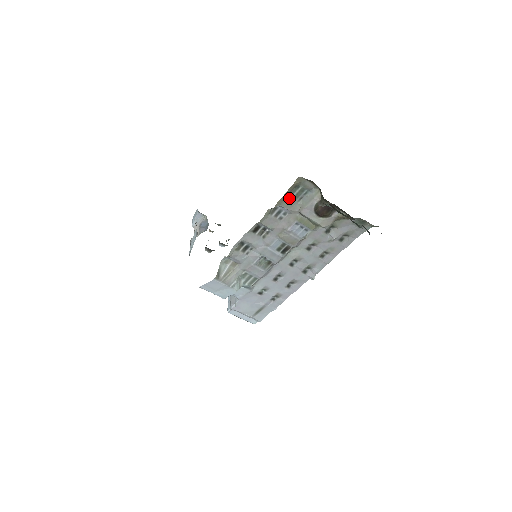
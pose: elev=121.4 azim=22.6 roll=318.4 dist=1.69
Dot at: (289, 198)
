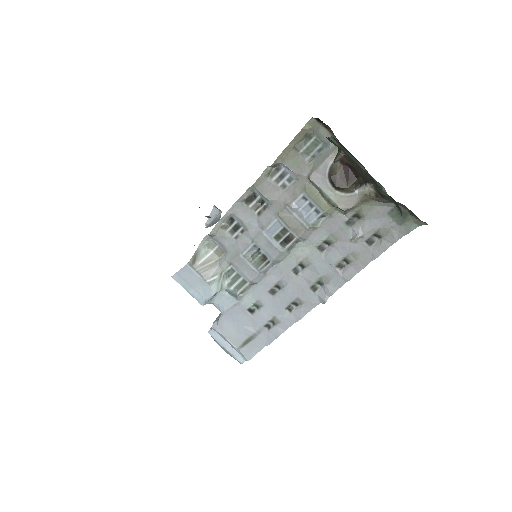
Dot at: (296, 153)
